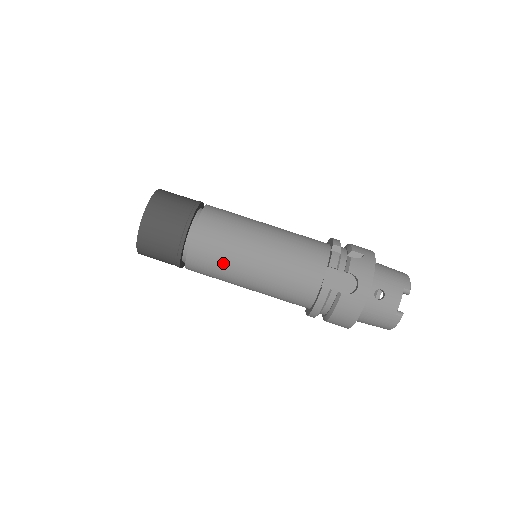
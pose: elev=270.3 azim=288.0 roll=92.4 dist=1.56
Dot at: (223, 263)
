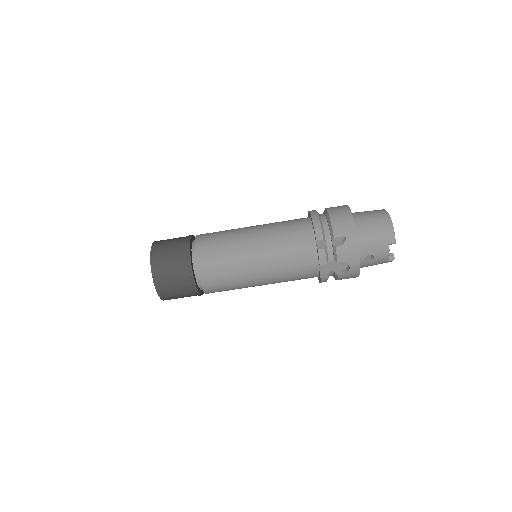
Dot at: occluded
